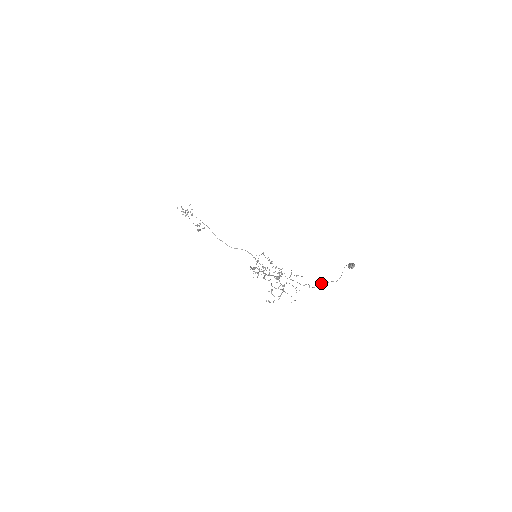
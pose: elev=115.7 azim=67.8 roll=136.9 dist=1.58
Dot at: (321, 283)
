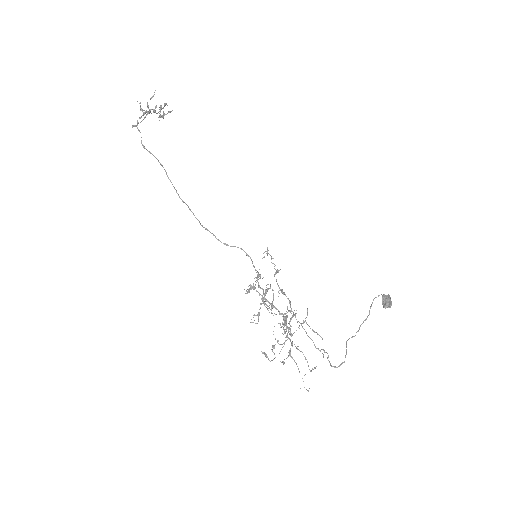
Dot at: (345, 357)
